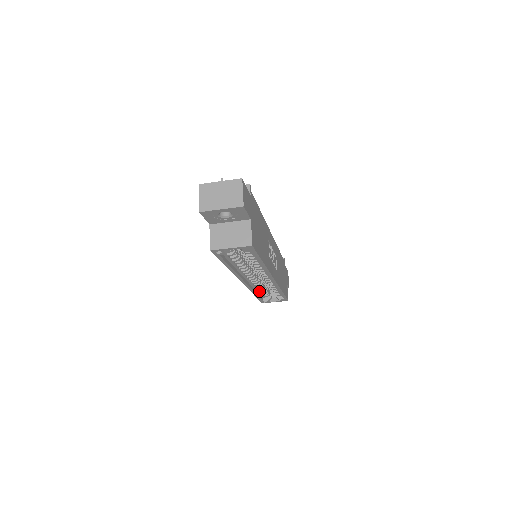
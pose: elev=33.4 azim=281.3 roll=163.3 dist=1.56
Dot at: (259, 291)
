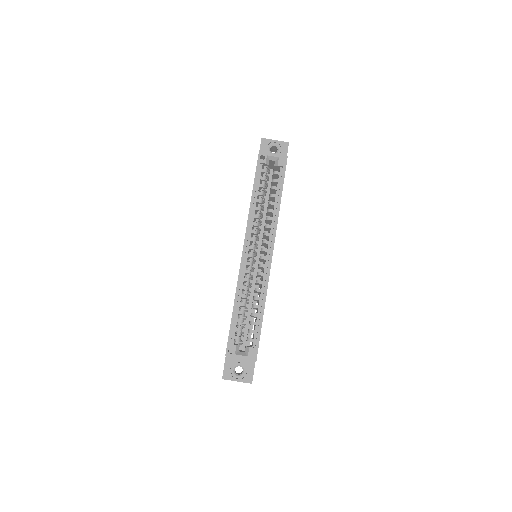
Dot at: occluded
